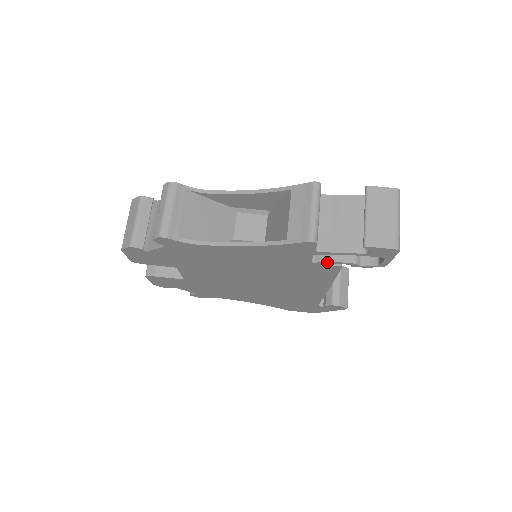
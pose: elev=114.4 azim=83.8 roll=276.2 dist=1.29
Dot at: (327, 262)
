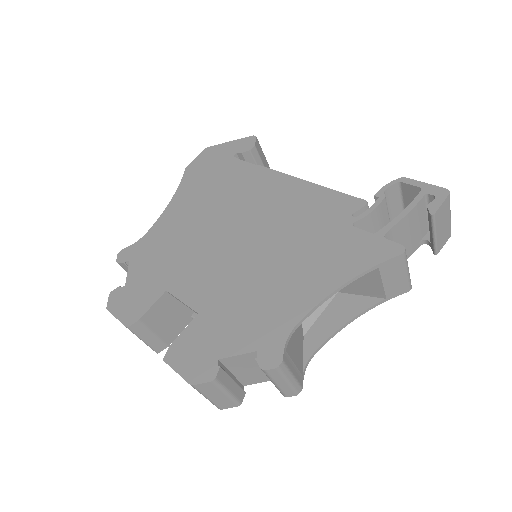
Dot at: occluded
